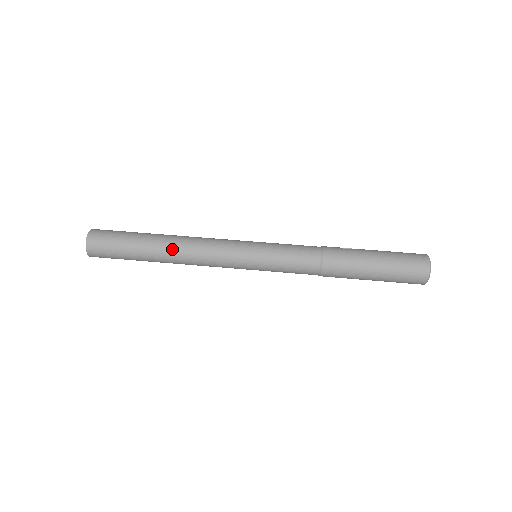
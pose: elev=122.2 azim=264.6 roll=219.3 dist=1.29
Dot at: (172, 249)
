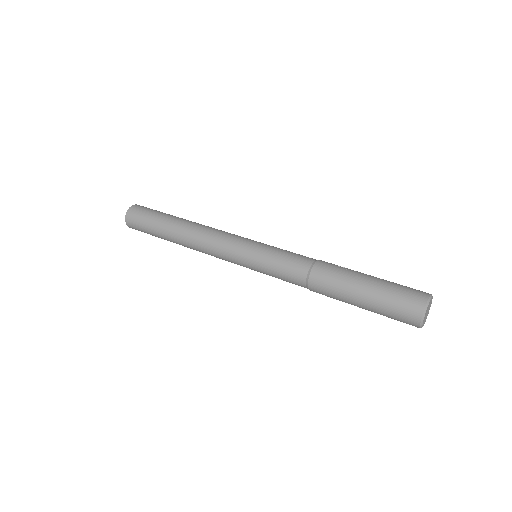
Dot at: (185, 232)
